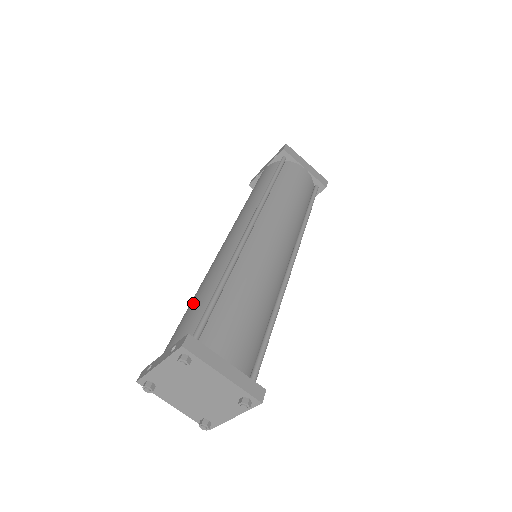
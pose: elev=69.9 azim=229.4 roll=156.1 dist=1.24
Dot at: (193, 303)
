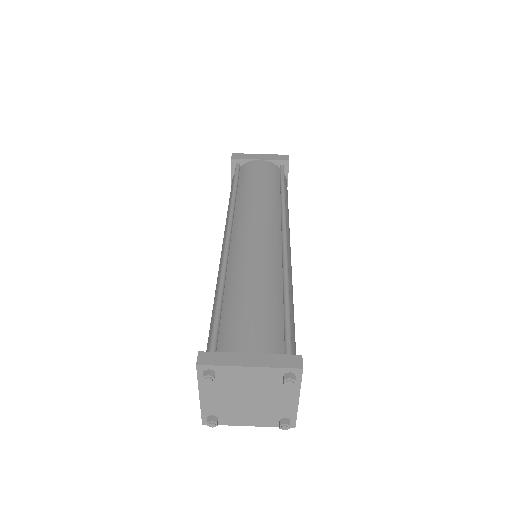
Dot at: occluded
